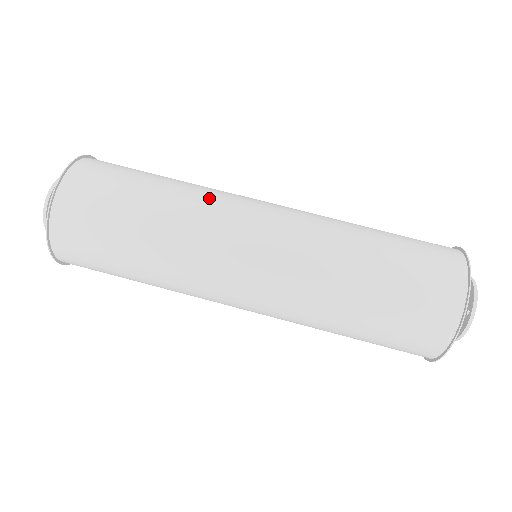
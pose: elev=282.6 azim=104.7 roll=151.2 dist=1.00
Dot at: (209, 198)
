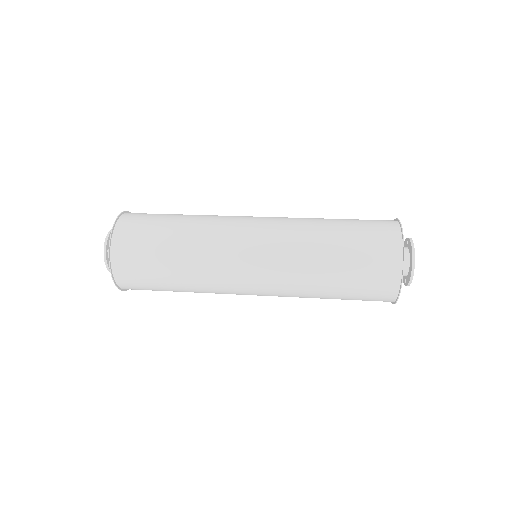
Dot at: occluded
